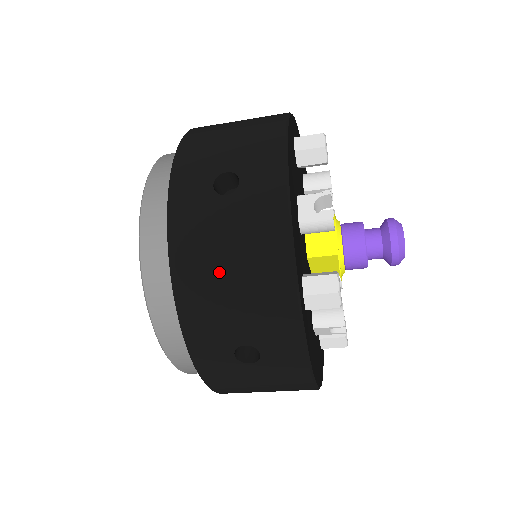
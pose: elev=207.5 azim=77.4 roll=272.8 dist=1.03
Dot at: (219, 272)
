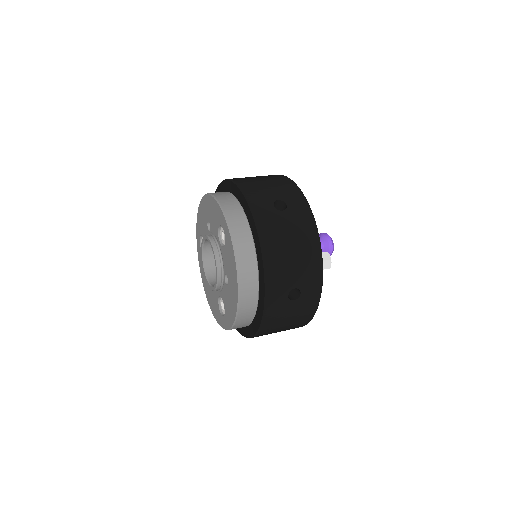
Dot at: (286, 248)
